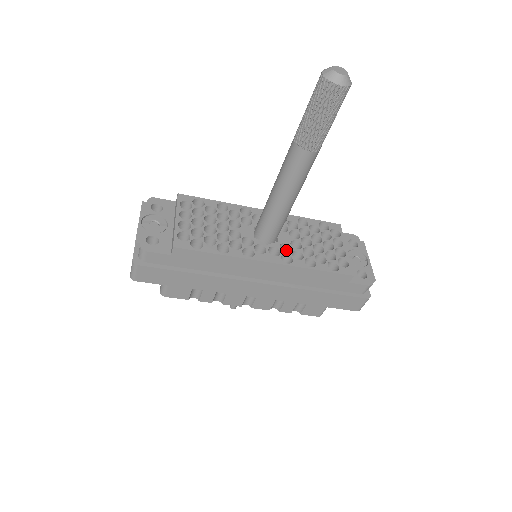
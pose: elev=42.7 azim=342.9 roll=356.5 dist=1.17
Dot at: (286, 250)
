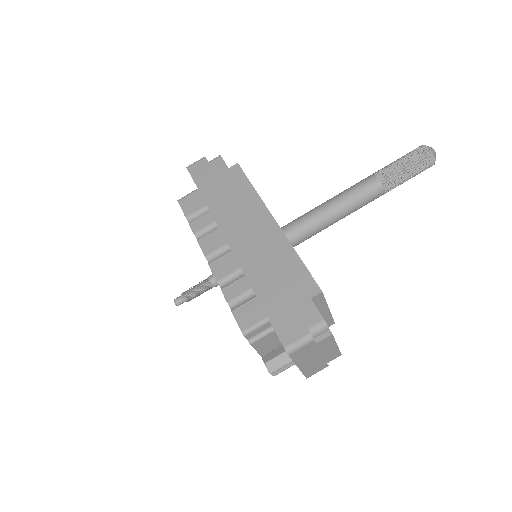
Dot at: occluded
